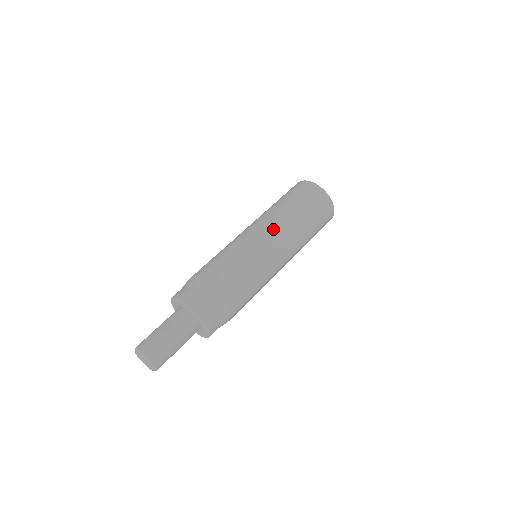
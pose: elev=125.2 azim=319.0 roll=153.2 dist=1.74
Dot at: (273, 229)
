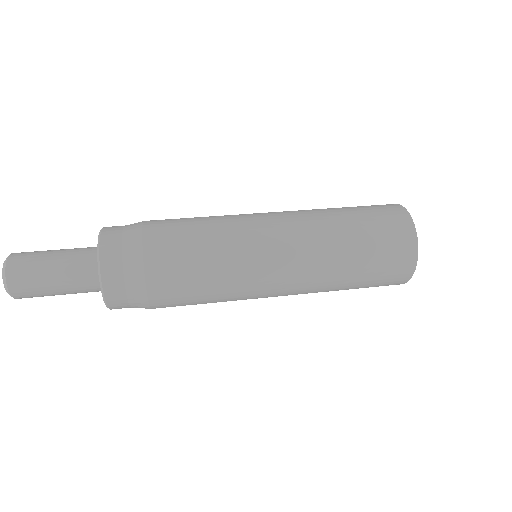
Dot at: (291, 218)
